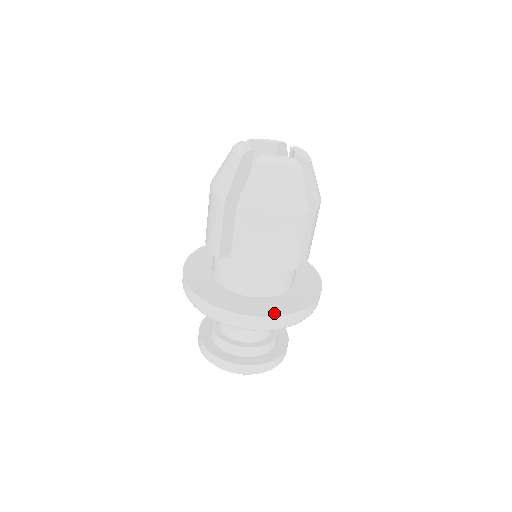
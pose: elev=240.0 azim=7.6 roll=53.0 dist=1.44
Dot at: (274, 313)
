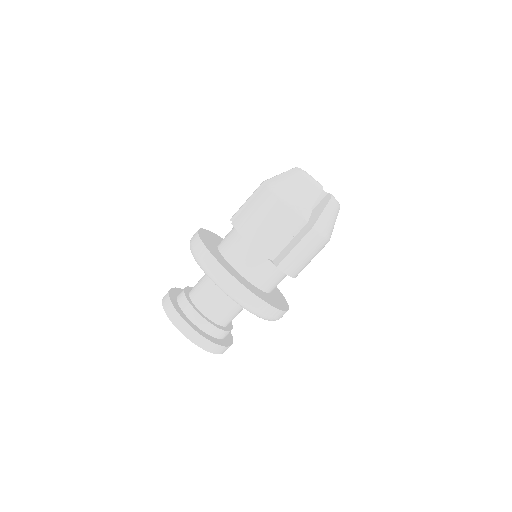
Dot at: (284, 308)
